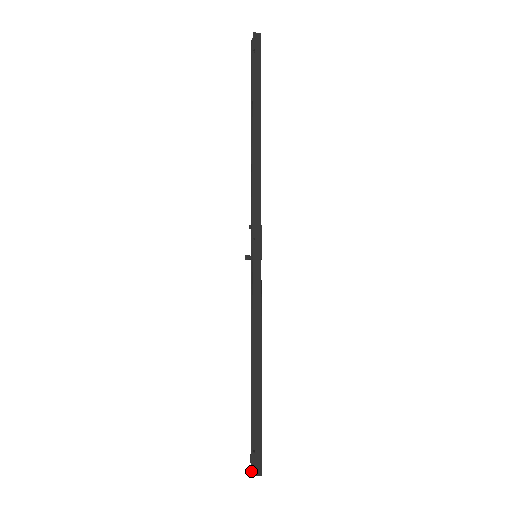
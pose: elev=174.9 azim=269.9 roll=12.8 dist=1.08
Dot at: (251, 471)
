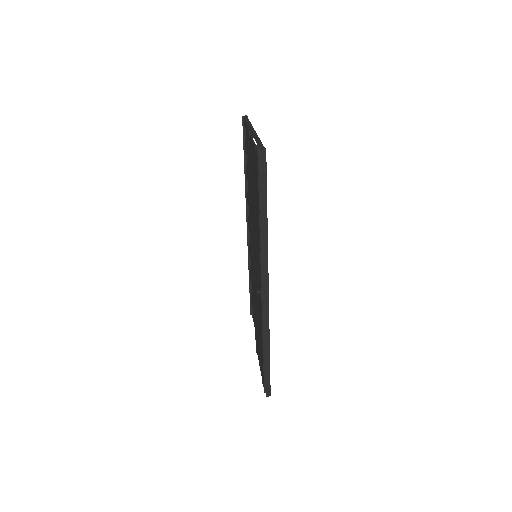
Dot at: occluded
